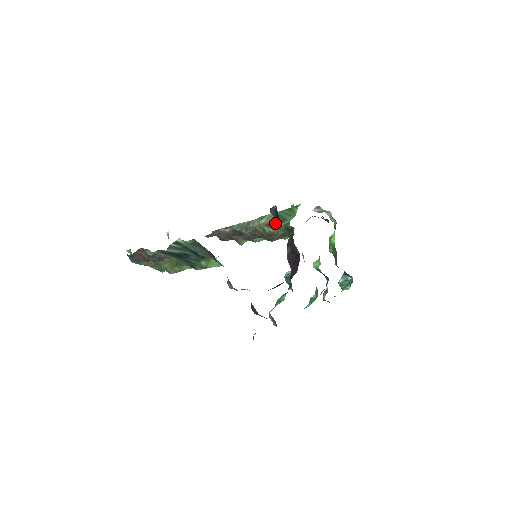
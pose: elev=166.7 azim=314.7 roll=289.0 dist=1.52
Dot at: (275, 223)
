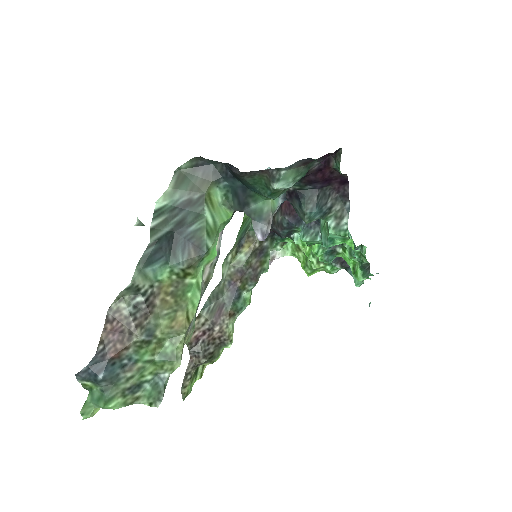
Dot at: (242, 239)
